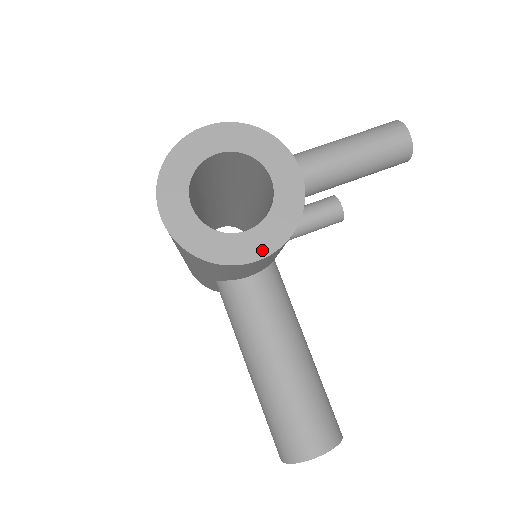
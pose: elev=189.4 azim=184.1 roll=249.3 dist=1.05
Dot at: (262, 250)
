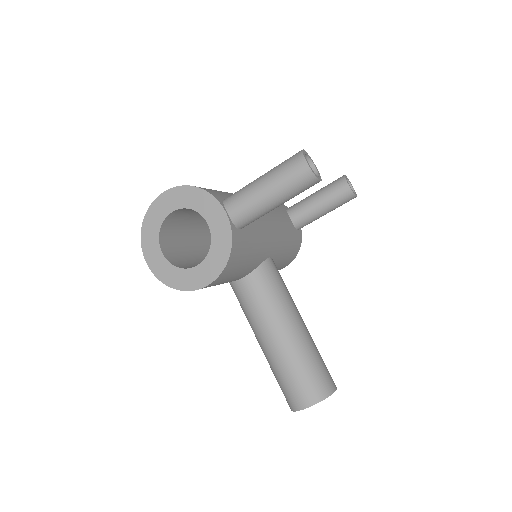
Dot at: (208, 278)
